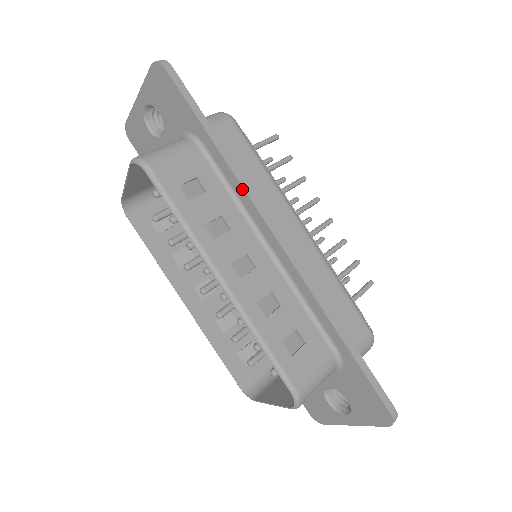
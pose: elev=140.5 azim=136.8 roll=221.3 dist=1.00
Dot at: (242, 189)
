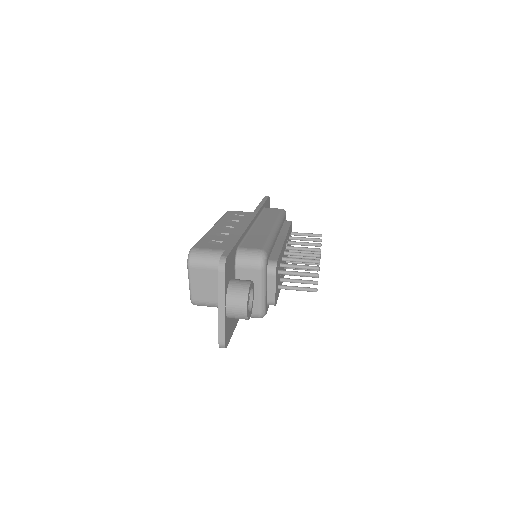
Dot at: occluded
